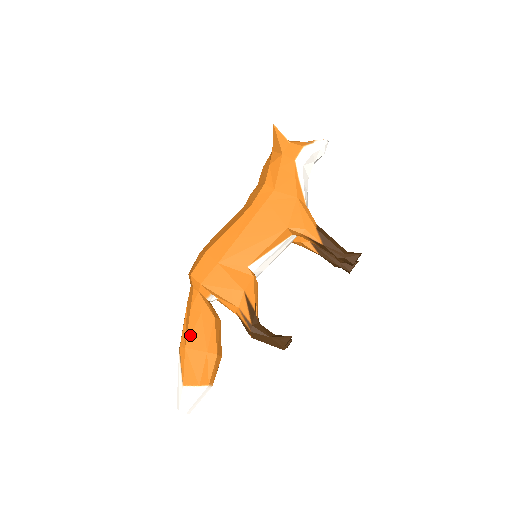
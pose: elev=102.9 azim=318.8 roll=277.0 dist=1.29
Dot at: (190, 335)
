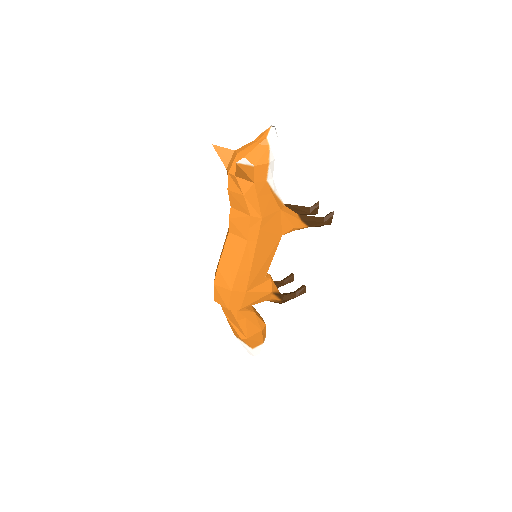
Dot at: (246, 332)
